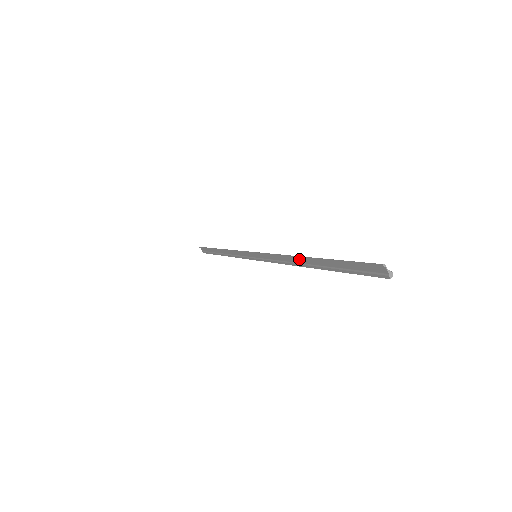
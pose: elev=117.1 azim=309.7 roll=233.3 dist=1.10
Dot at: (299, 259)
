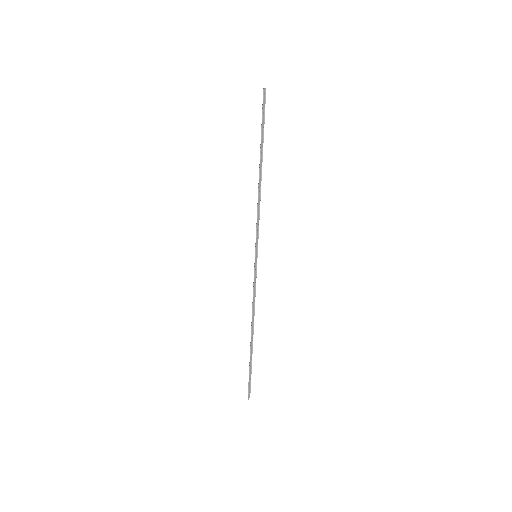
Dot at: (252, 326)
